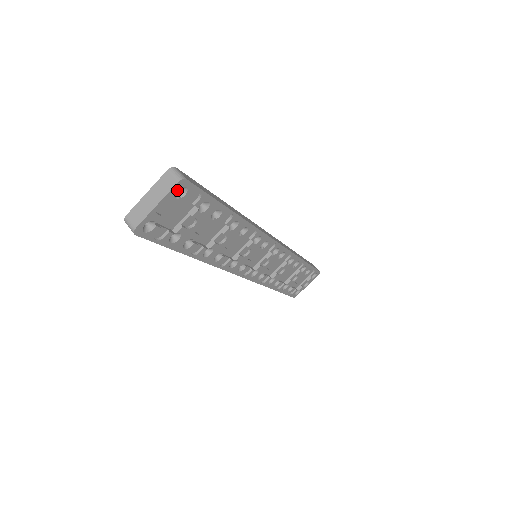
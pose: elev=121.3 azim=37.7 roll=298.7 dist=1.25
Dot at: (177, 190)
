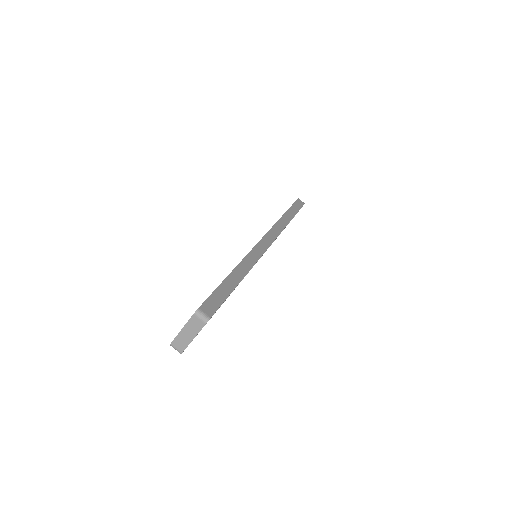
Dot at: occluded
